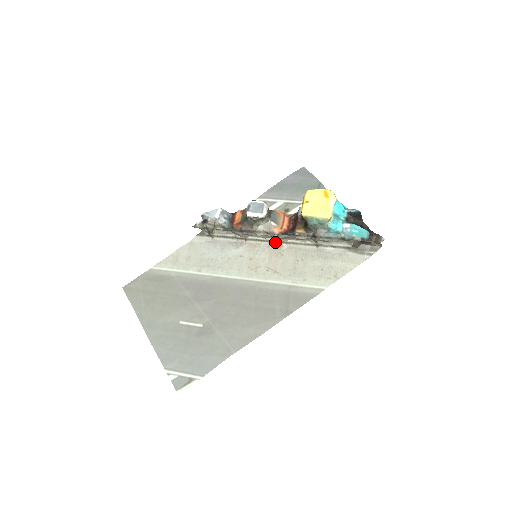
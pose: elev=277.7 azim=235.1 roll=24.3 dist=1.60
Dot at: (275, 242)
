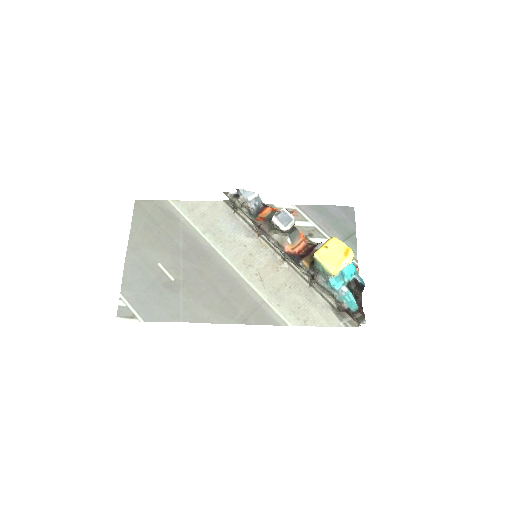
Dot at: (280, 255)
